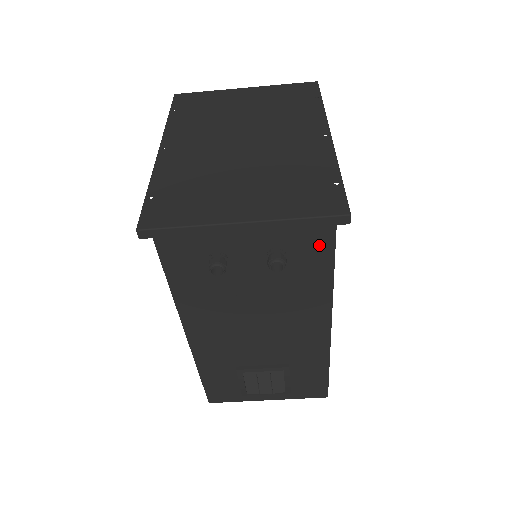
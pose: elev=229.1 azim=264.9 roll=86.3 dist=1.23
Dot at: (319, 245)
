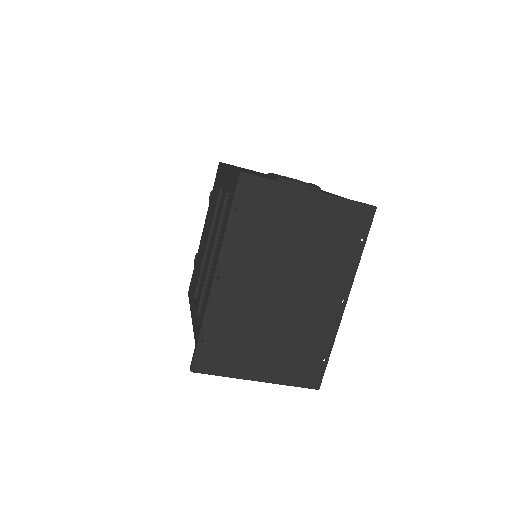
Dot at: occluded
